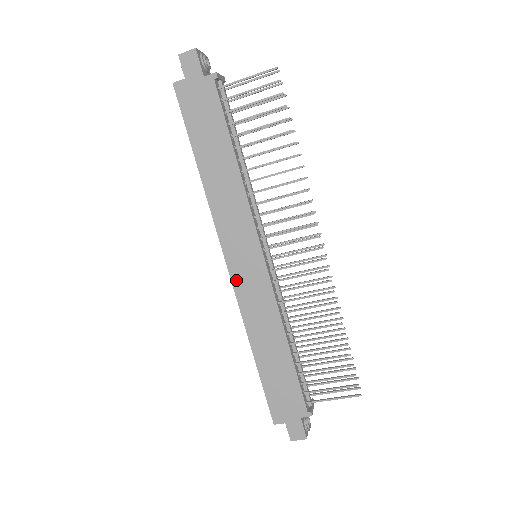
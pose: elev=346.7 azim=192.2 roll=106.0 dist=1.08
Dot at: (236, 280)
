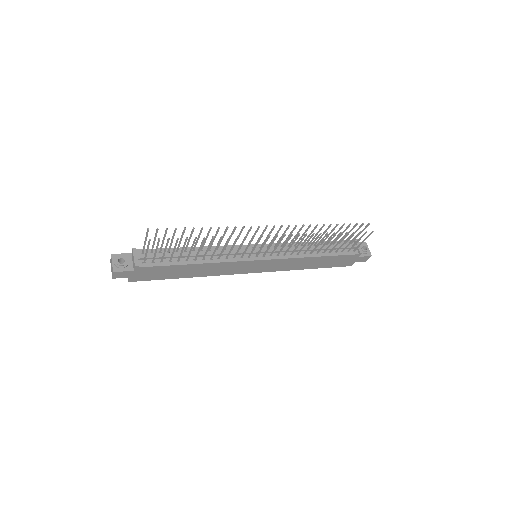
Dot at: (263, 271)
